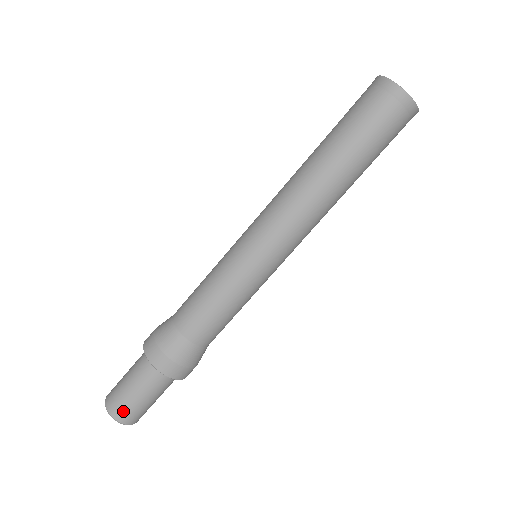
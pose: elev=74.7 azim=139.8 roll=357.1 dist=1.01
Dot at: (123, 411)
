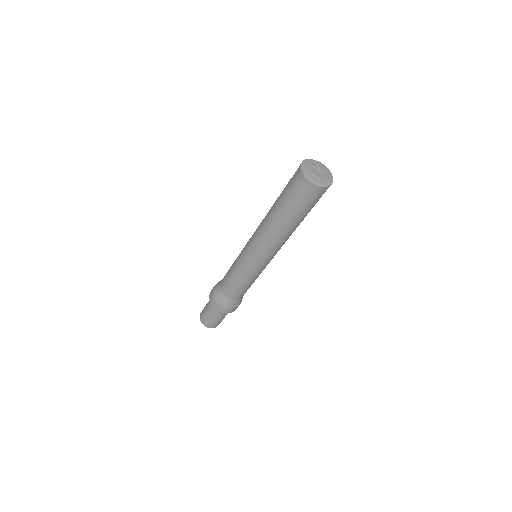
Dot at: (217, 325)
